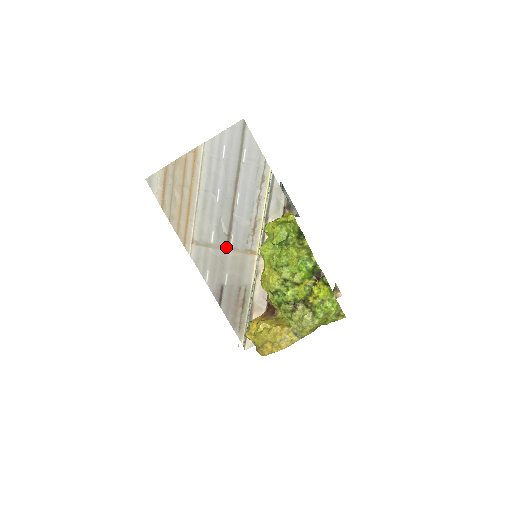
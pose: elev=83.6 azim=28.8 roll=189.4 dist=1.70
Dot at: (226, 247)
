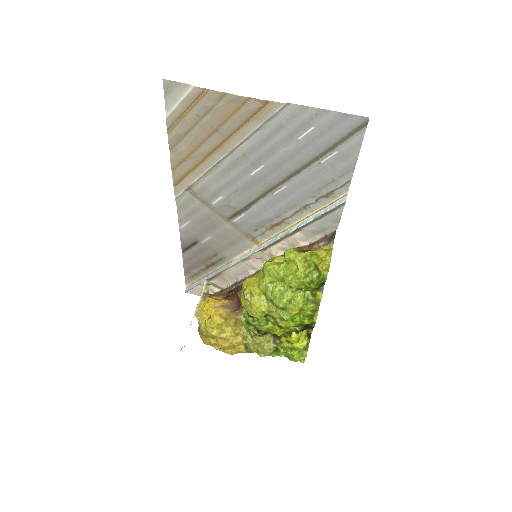
Dot at: (227, 218)
